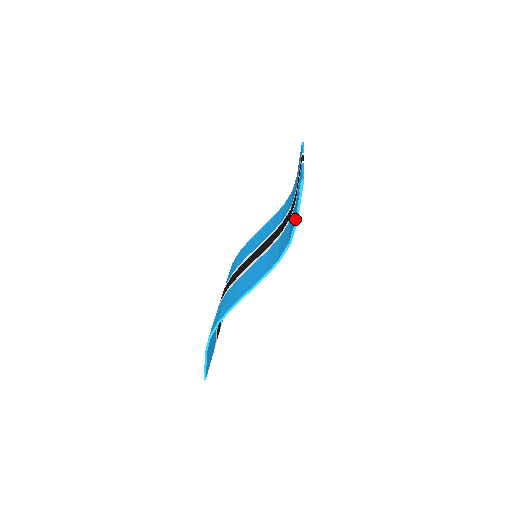
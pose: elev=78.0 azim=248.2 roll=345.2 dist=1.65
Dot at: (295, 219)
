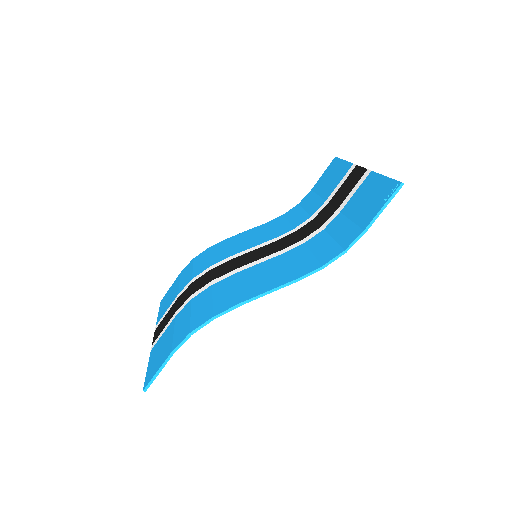
Dot at: (368, 225)
